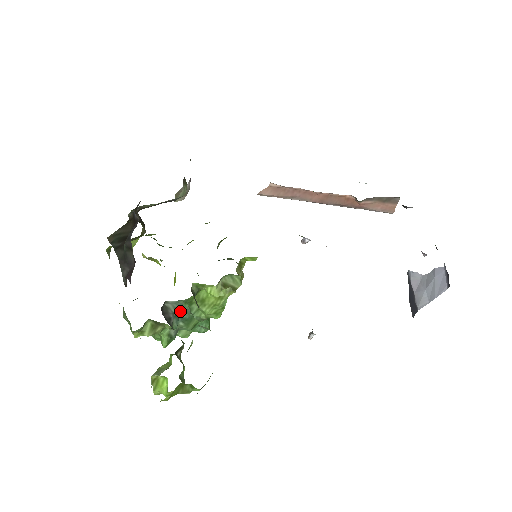
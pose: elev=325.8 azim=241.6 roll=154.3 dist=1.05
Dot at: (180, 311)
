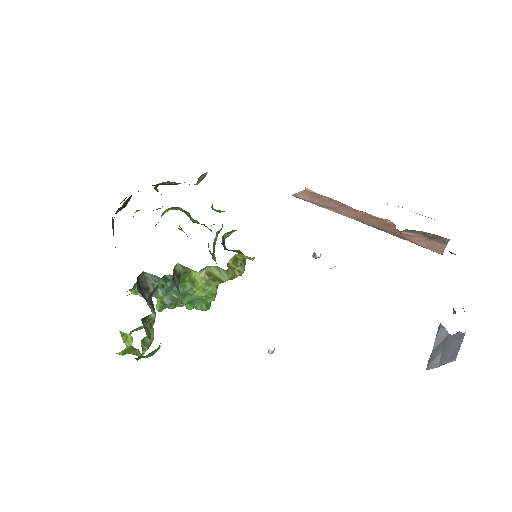
Dot at: (170, 284)
